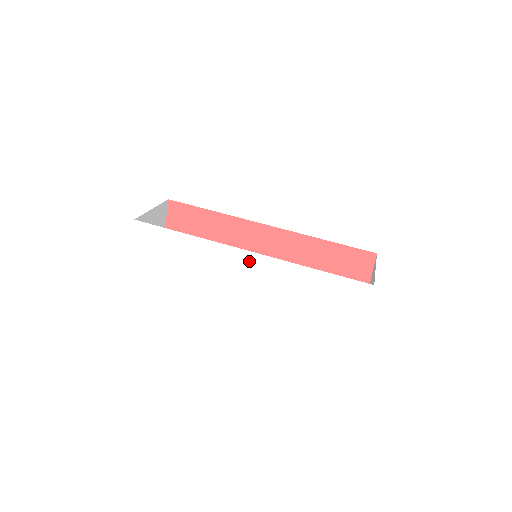
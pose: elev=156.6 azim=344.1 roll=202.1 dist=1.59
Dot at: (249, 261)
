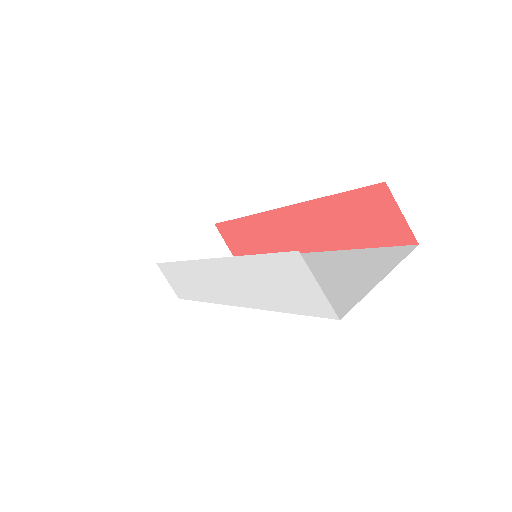
Dot at: (214, 270)
